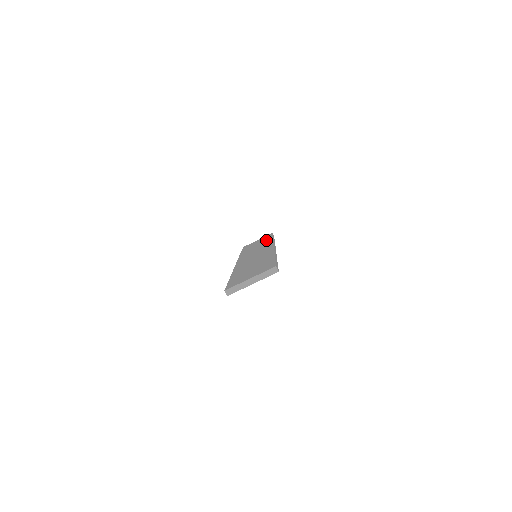
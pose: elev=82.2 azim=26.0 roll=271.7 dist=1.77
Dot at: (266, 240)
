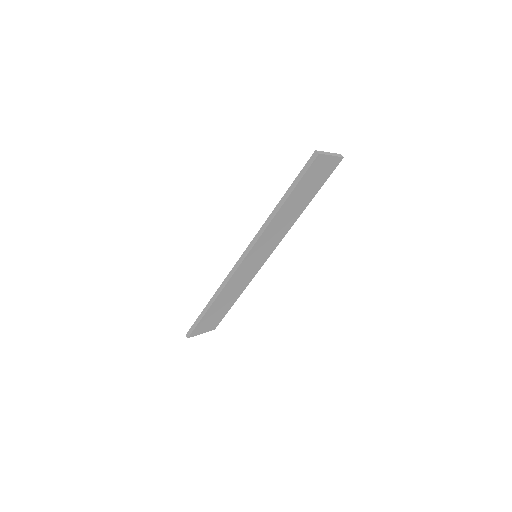
Dot at: occluded
